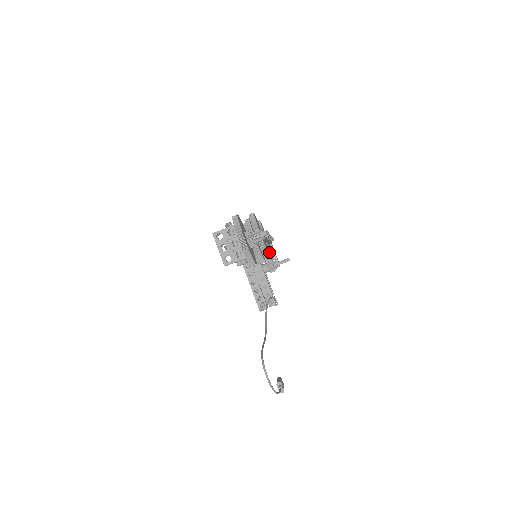
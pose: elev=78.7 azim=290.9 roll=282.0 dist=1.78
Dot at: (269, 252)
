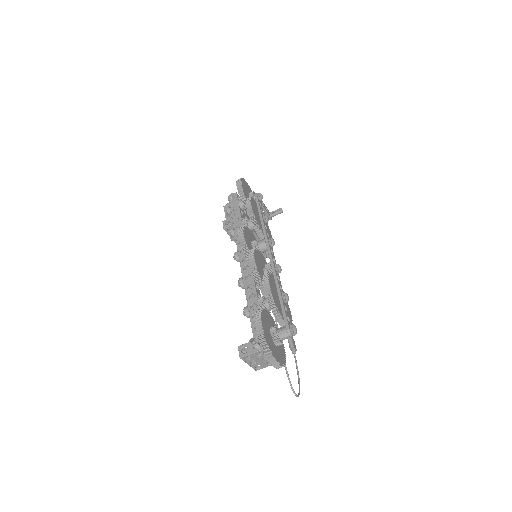
Dot at: occluded
